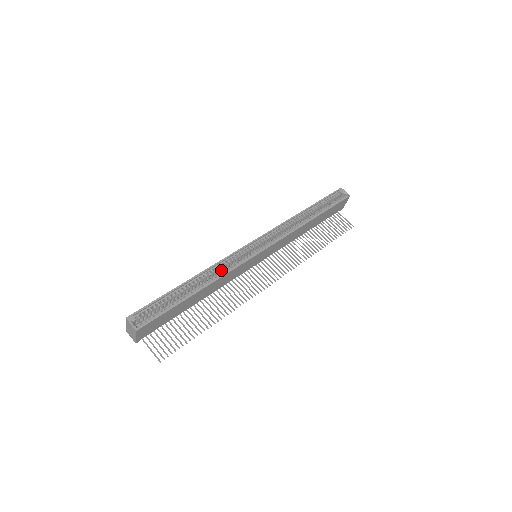
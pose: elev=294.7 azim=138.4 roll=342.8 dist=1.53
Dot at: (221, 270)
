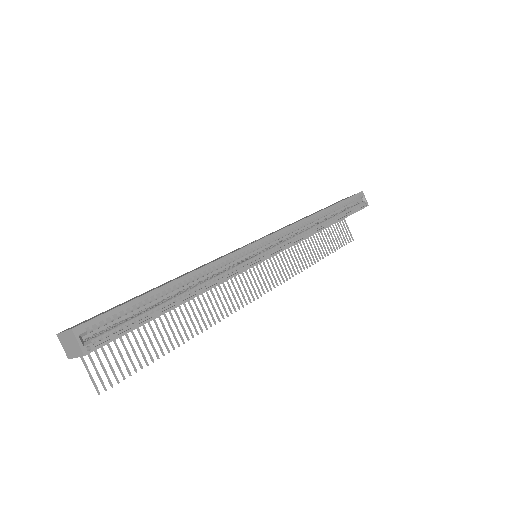
Dot at: occluded
